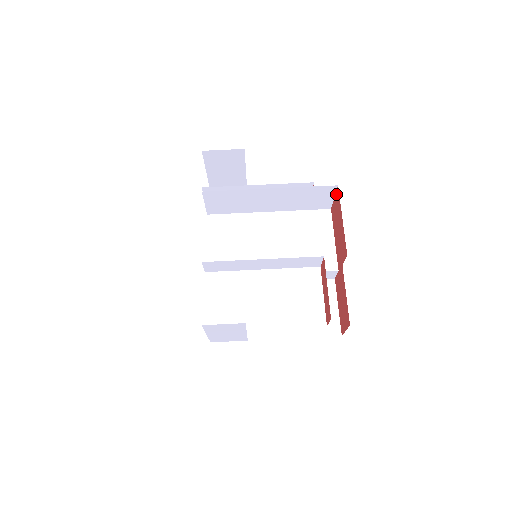
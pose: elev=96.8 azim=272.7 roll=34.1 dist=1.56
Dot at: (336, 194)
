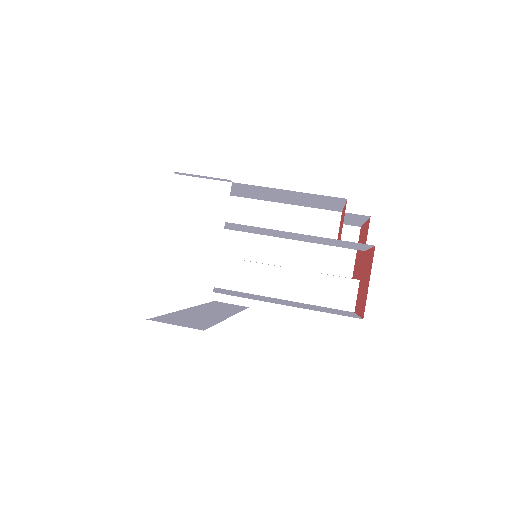
Dot at: (358, 239)
